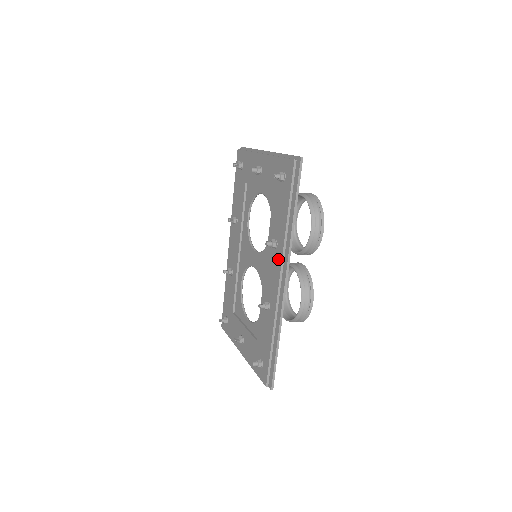
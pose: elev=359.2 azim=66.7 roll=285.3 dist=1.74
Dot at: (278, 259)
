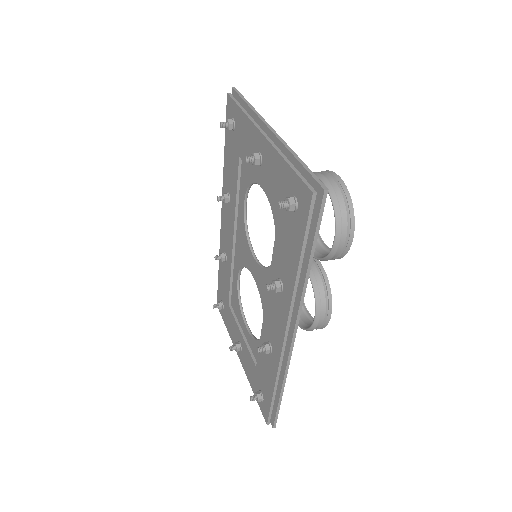
Dot at: (283, 309)
